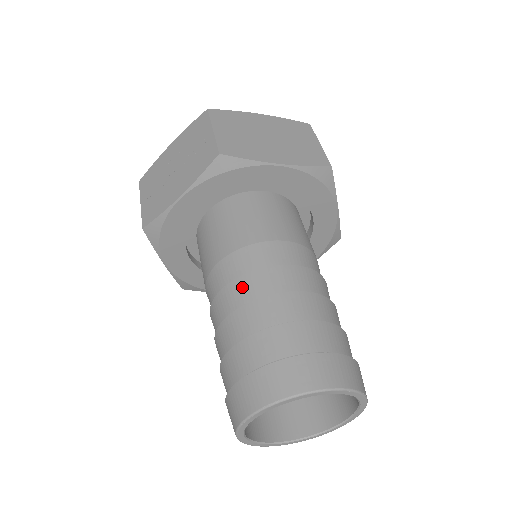
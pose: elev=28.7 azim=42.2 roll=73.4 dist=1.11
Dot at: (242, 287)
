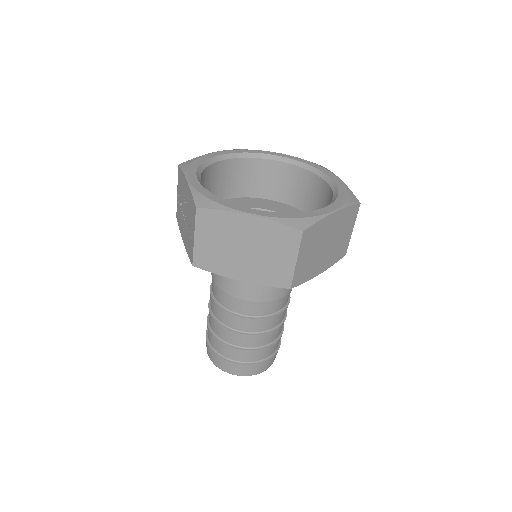
Dot at: (214, 307)
